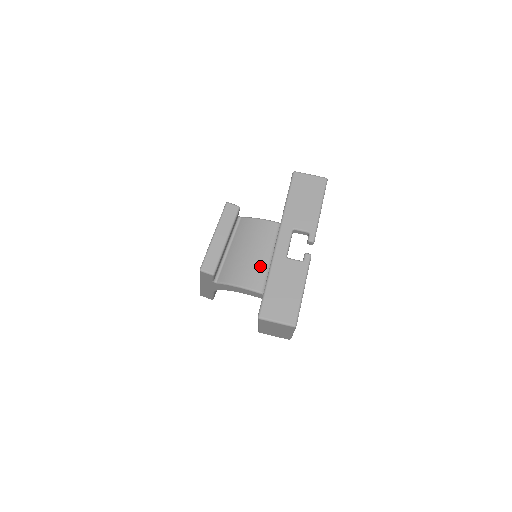
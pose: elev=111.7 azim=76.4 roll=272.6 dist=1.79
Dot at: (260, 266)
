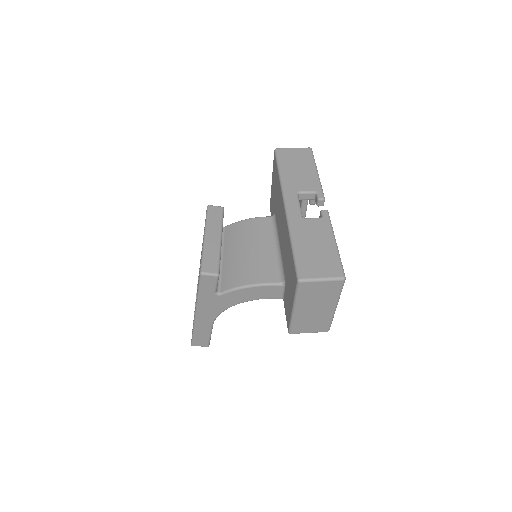
Dot at: (267, 259)
